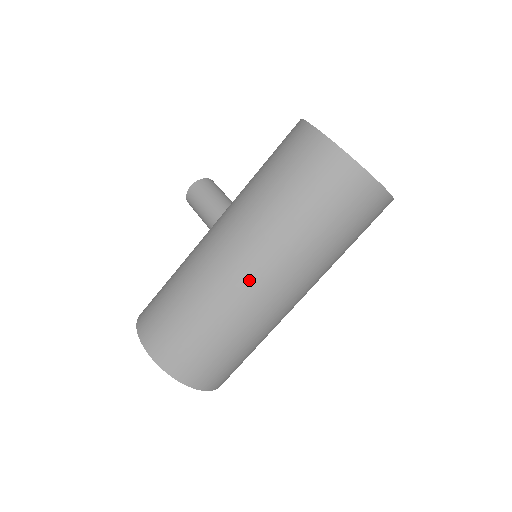
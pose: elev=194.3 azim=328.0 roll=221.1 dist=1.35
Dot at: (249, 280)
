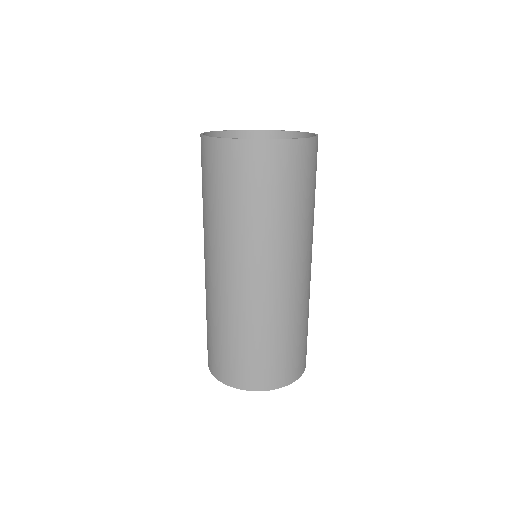
Dot at: (228, 281)
